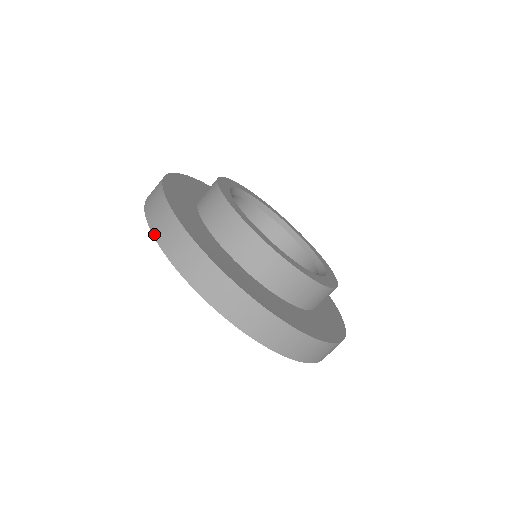
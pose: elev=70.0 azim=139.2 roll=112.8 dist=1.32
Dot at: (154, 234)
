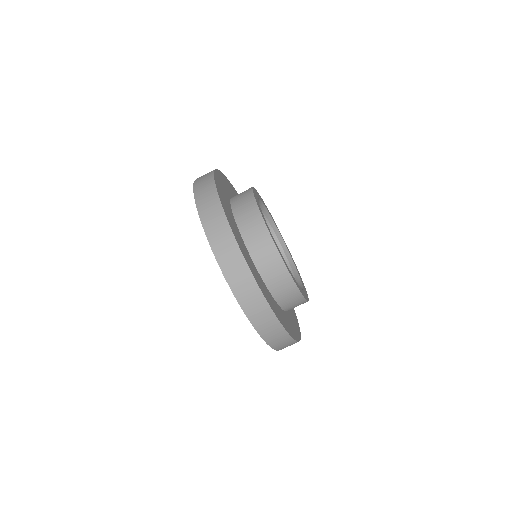
Dot at: (210, 241)
